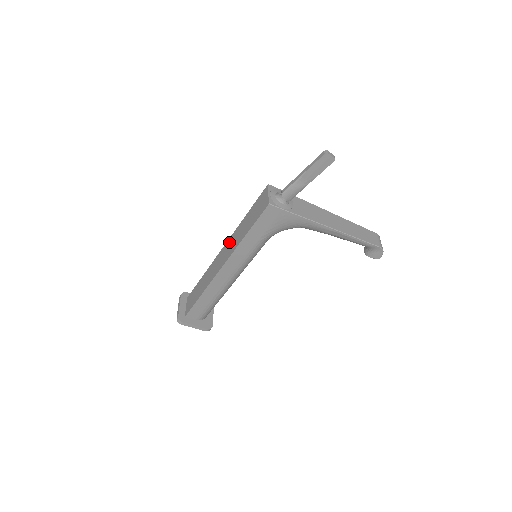
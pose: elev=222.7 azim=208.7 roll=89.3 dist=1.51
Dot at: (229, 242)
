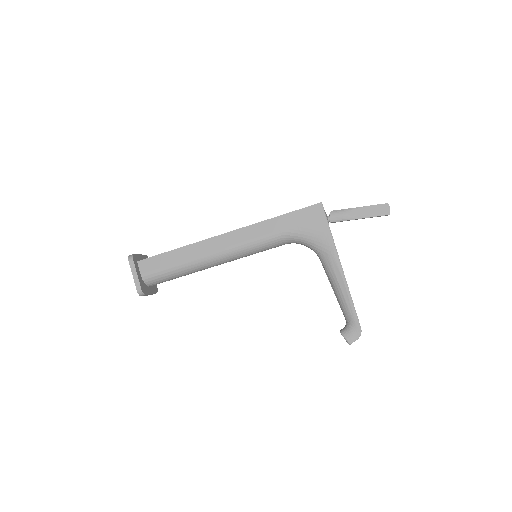
Dot at: occluded
